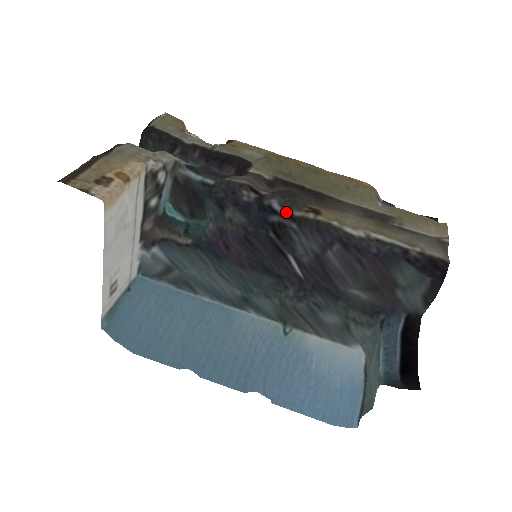
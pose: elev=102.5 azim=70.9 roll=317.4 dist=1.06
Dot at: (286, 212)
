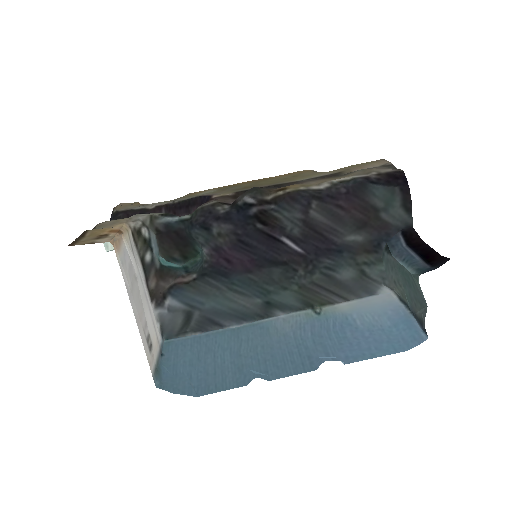
Dot at: (260, 200)
